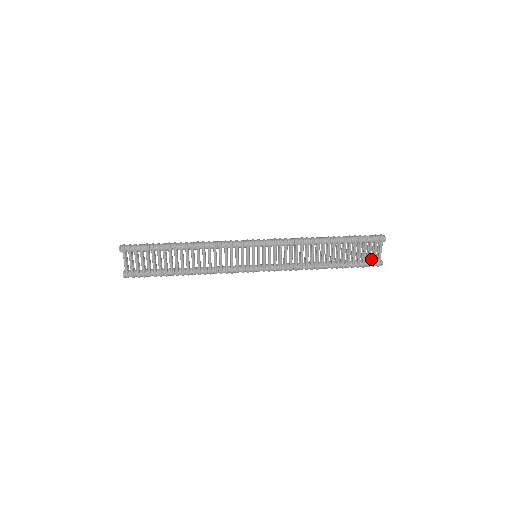
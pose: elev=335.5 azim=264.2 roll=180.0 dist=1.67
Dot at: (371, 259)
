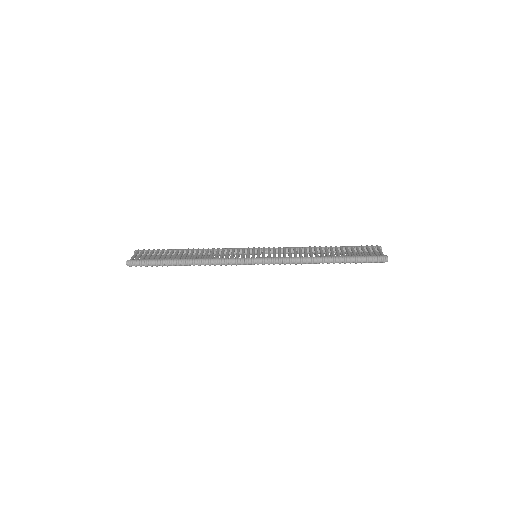
Dot at: occluded
